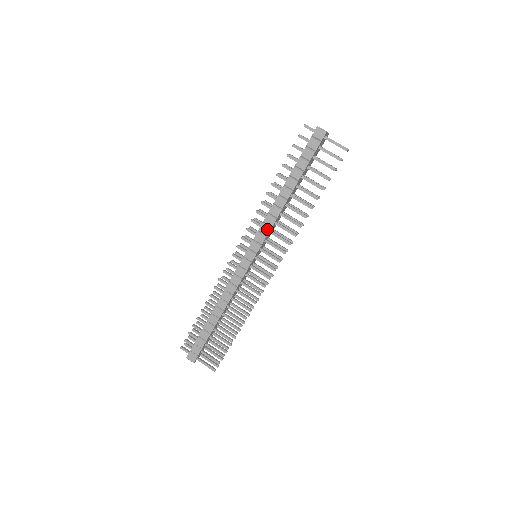
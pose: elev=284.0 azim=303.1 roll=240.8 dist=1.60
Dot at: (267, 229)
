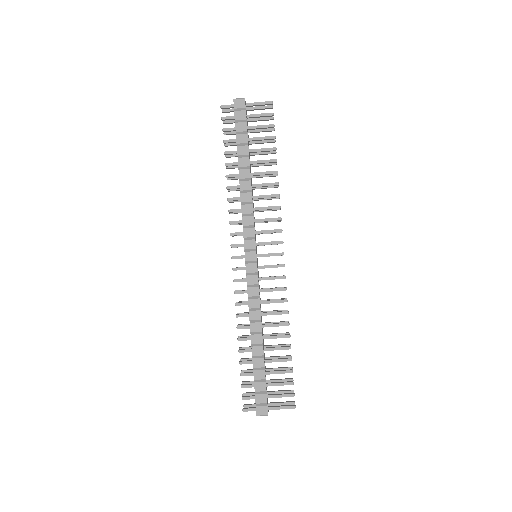
Dot at: (250, 219)
